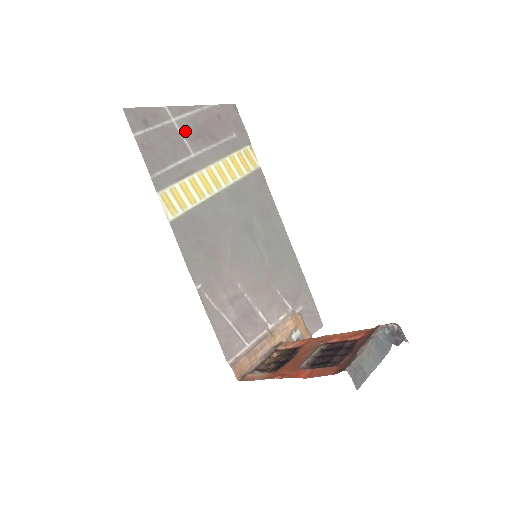
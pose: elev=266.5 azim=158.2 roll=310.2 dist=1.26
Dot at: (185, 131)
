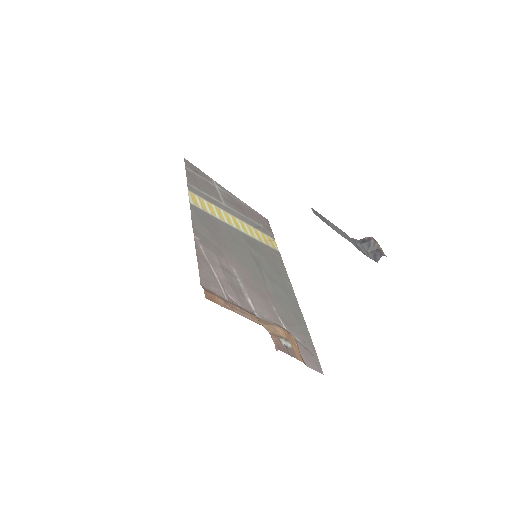
Dot at: (223, 195)
